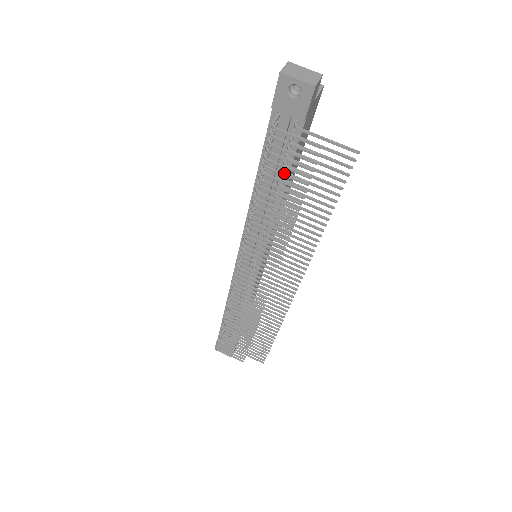
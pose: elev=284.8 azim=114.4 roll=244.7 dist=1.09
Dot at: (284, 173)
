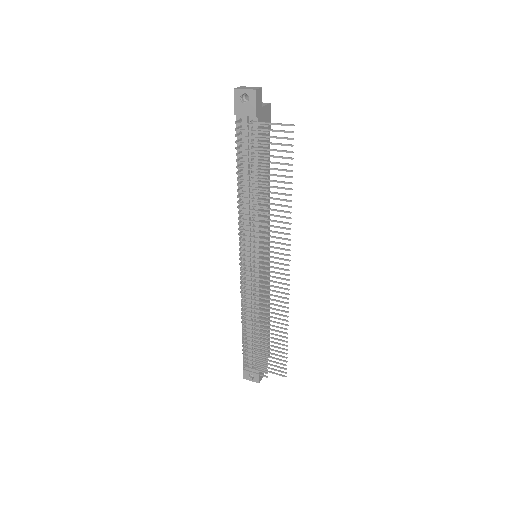
Dot at: (251, 156)
